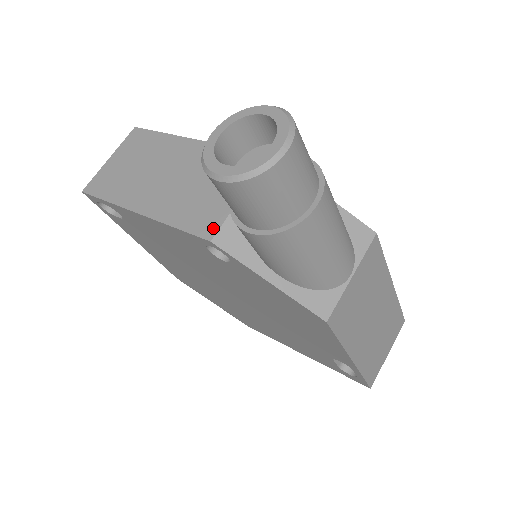
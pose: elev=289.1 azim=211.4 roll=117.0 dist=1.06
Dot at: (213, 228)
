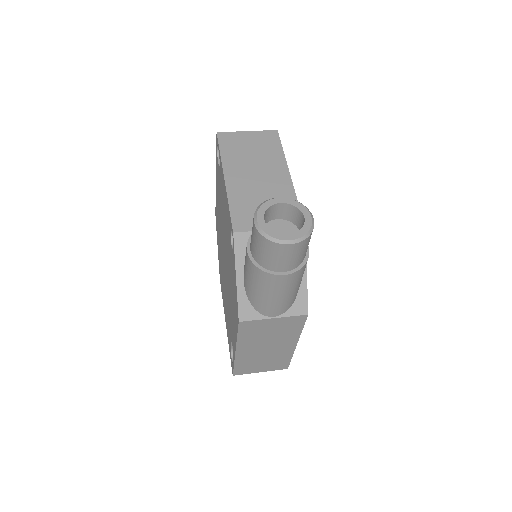
Dot at: (242, 228)
